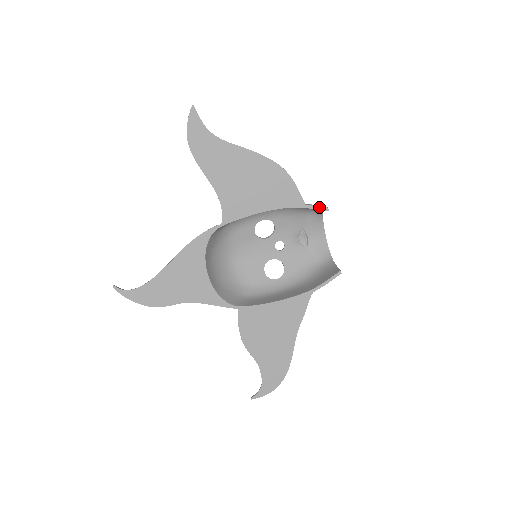
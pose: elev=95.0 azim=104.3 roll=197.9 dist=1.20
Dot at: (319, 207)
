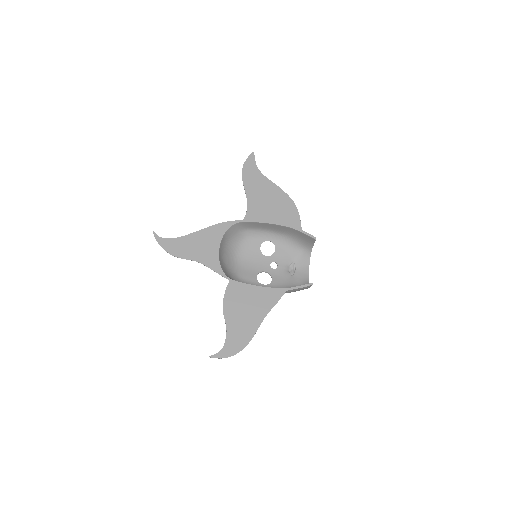
Dot at: (310, 235)
